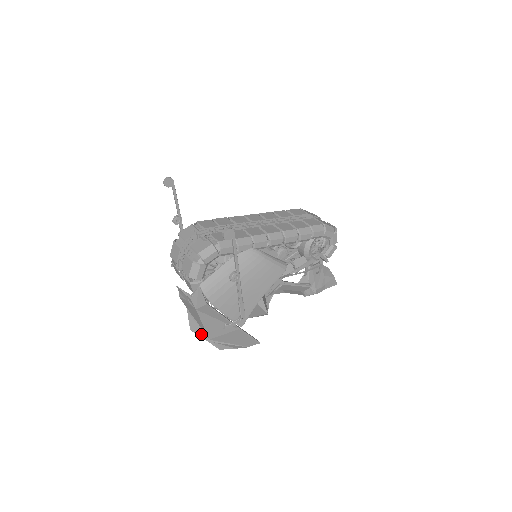
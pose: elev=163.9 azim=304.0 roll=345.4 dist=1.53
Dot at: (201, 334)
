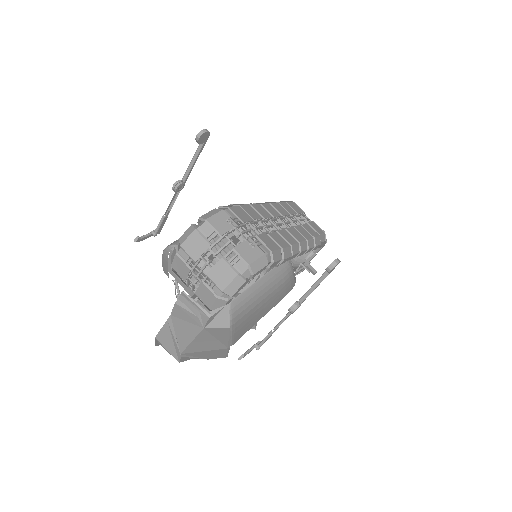
Dot at: (167, 344)
